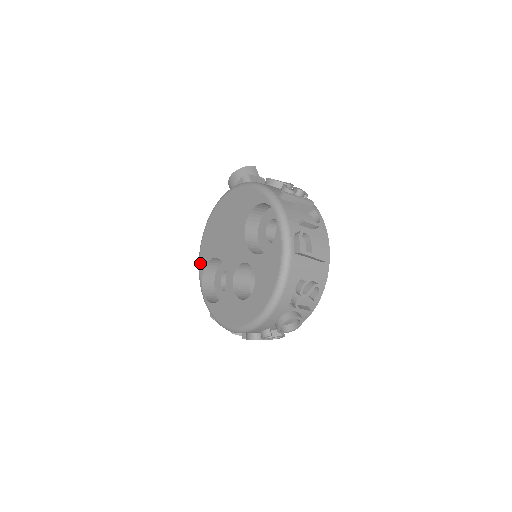
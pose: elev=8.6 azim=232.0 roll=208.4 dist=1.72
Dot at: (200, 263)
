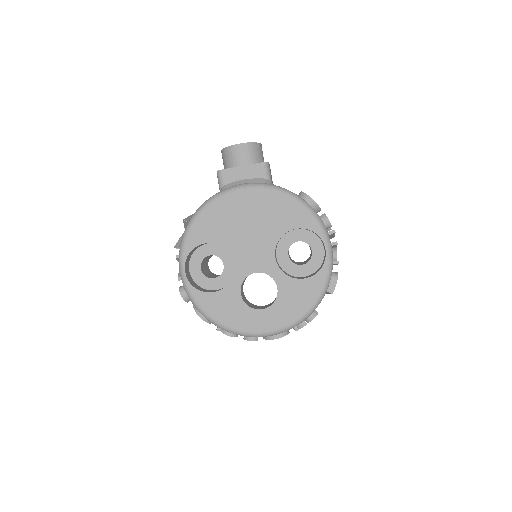
Dot at: (190, 238)
